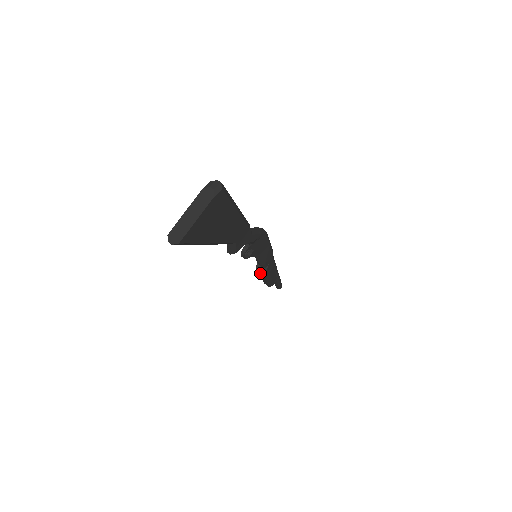
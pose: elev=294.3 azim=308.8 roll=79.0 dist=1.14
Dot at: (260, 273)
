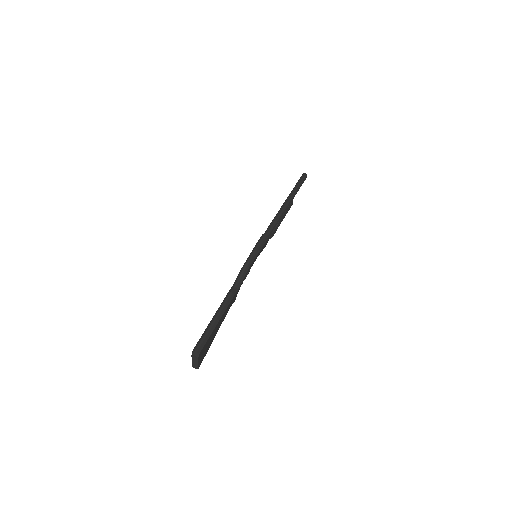
Dot at: occluded
